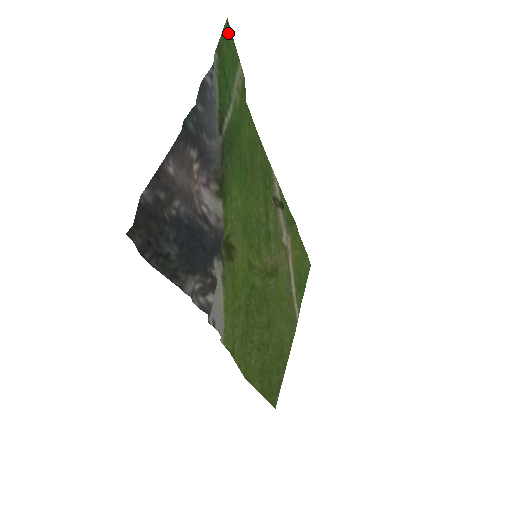
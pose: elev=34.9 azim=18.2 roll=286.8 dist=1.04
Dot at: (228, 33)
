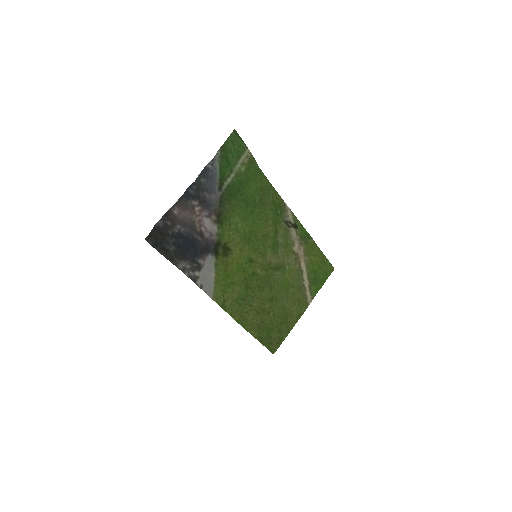
Dot at: (235, 136)
